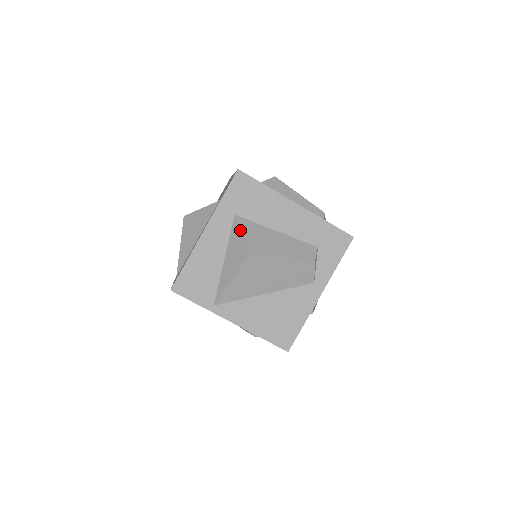
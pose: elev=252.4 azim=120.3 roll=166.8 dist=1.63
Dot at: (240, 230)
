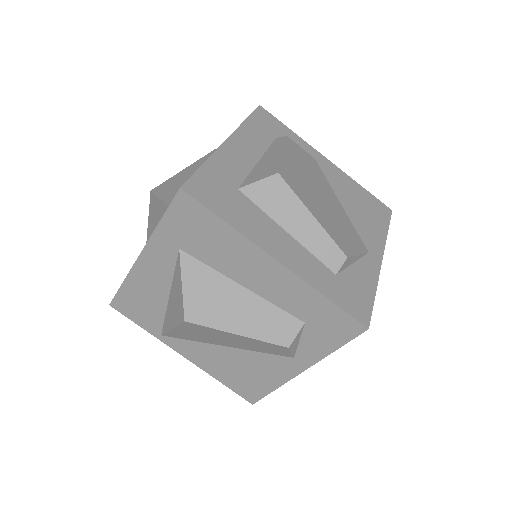
Dot at: (180, 278)
